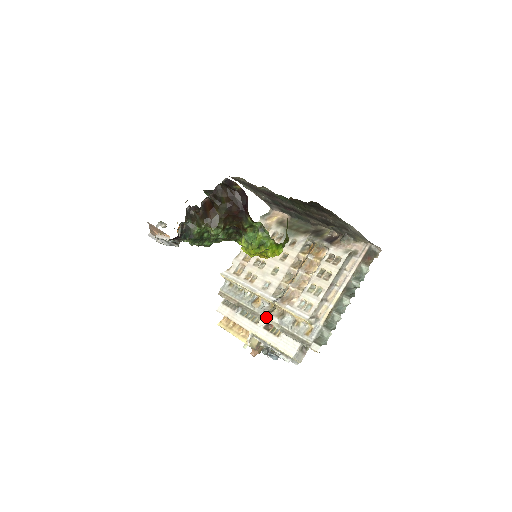
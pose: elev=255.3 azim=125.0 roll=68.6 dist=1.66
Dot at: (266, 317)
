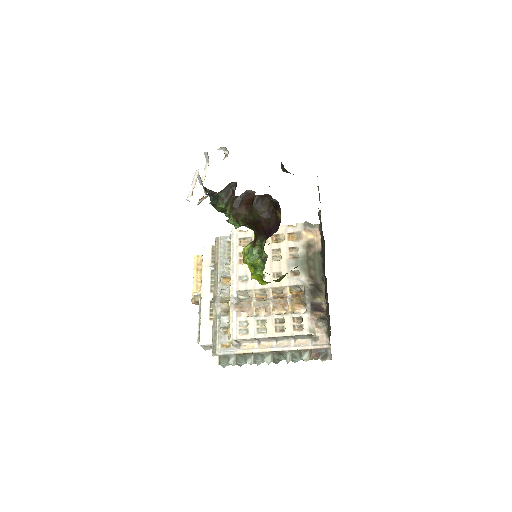
Dot at: (215, 301)
